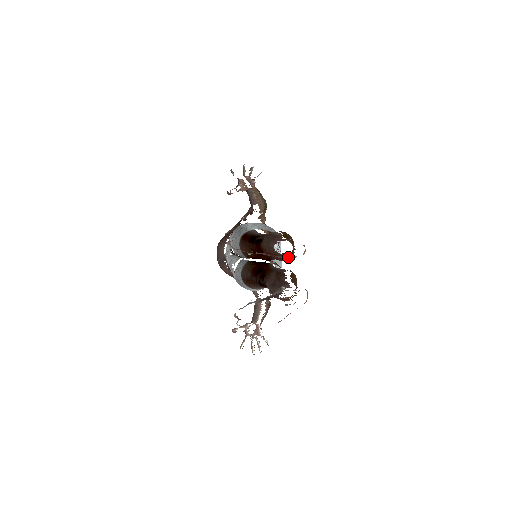
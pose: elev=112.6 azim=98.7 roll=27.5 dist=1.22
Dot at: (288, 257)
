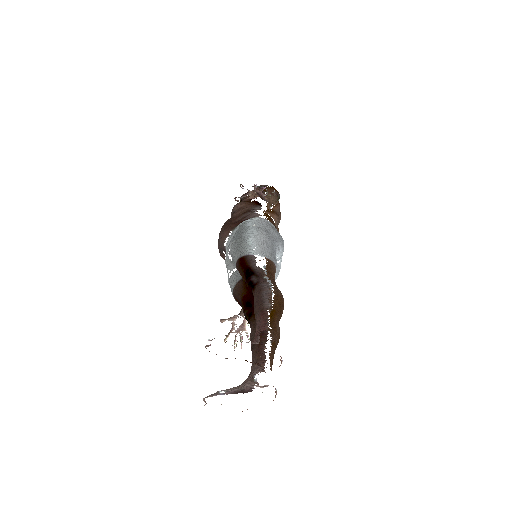
Dot at: (263, 366)
